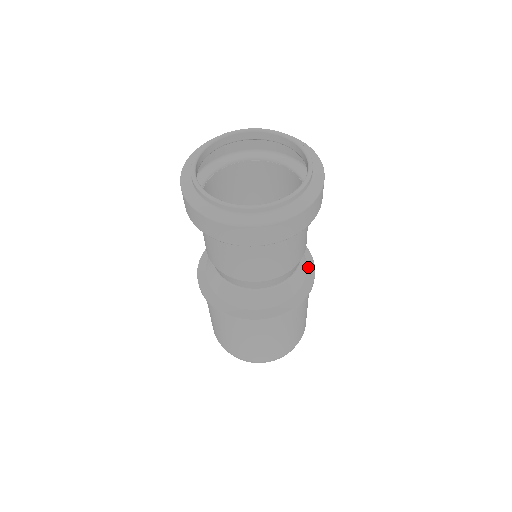
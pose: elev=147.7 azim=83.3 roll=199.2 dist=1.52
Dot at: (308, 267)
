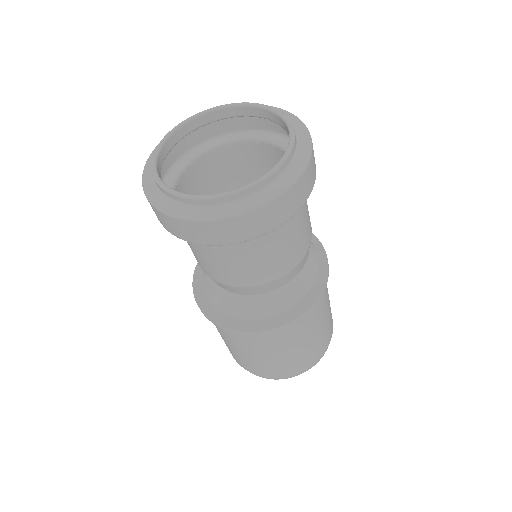
Dot at: (320, 262)
